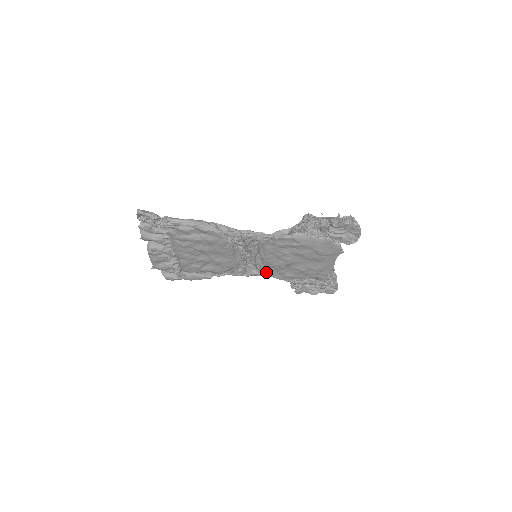
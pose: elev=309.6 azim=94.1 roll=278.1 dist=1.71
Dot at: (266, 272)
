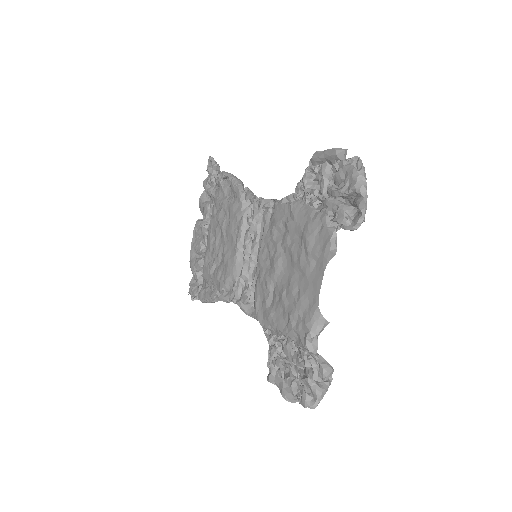
Dot at: occluded
